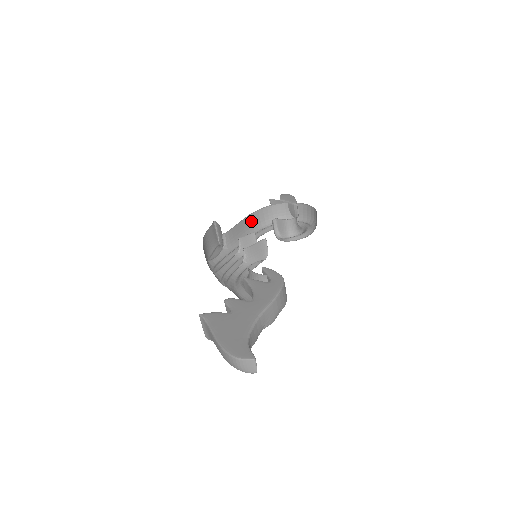
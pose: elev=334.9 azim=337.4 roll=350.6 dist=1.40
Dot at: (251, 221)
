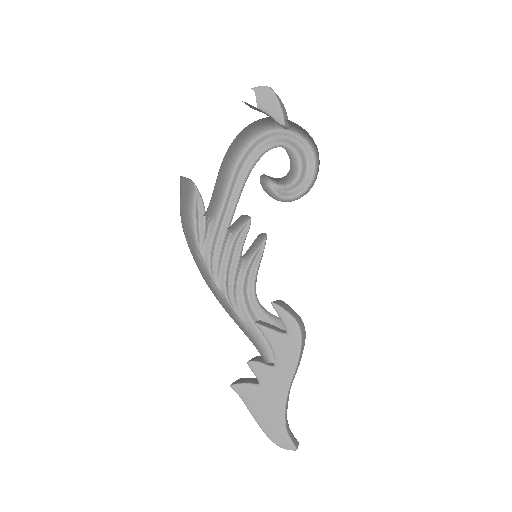
Dot at: (227, 158)
